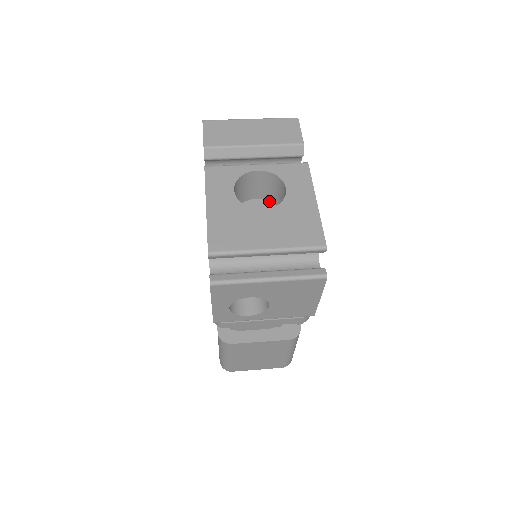
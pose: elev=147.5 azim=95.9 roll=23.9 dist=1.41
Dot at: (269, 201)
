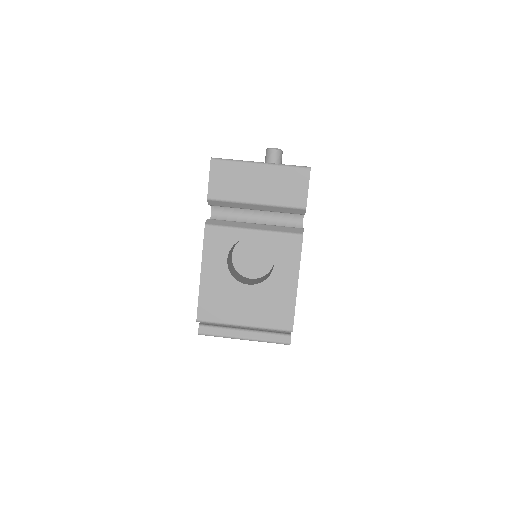
Dot at: occluded
